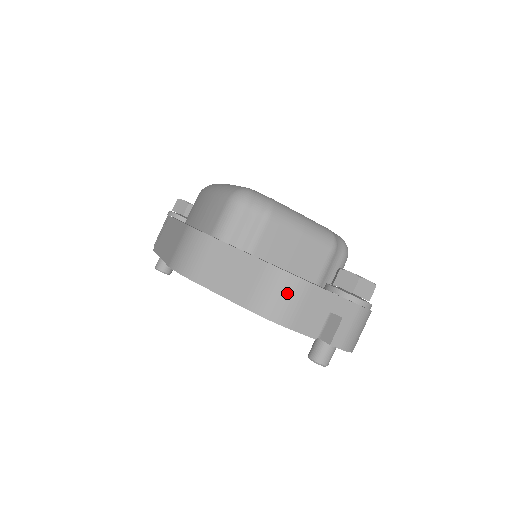
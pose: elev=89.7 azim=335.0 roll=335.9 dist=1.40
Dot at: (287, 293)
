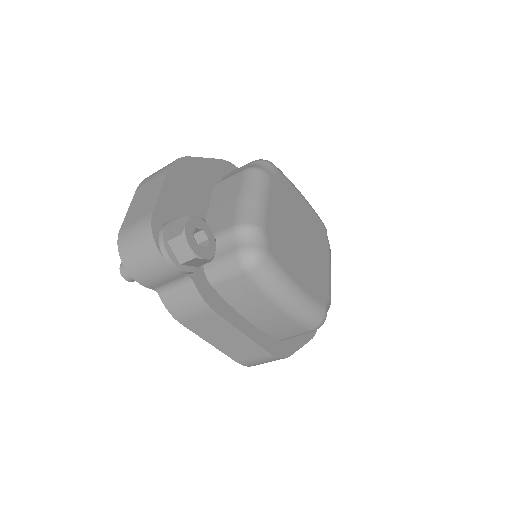
Dot at: occluded
